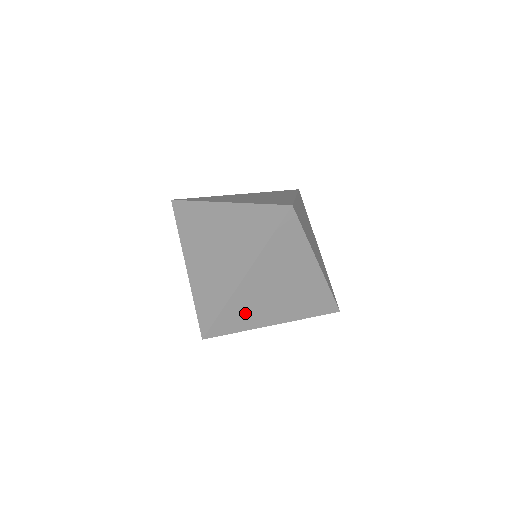
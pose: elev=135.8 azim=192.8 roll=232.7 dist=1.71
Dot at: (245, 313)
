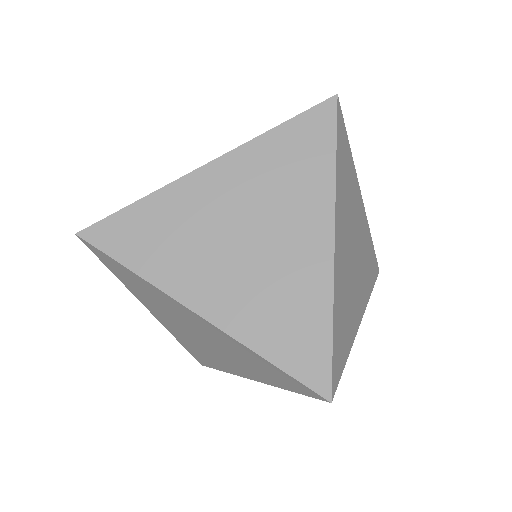
Dot at: (345, 316)
